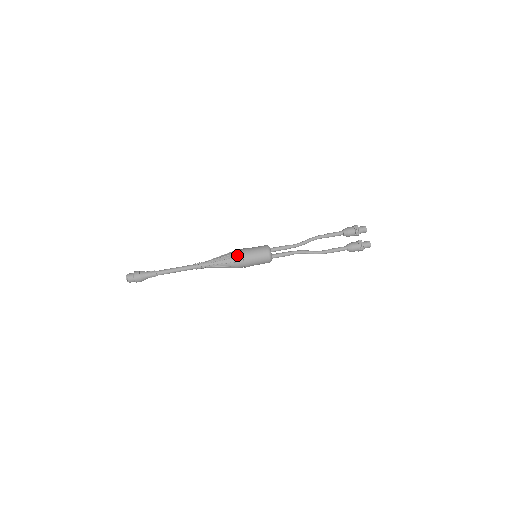
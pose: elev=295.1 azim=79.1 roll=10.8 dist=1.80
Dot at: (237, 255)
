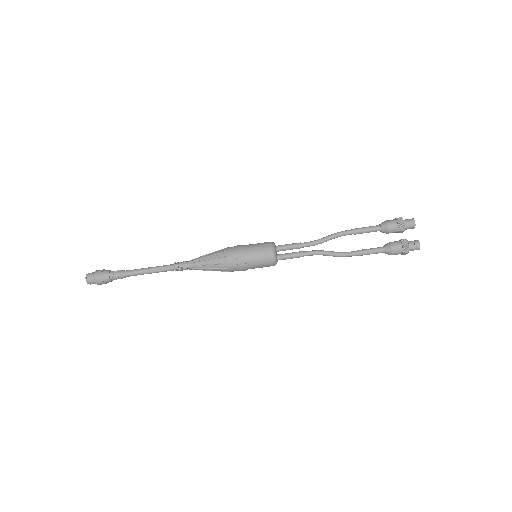
Dot at: (228, 254)
